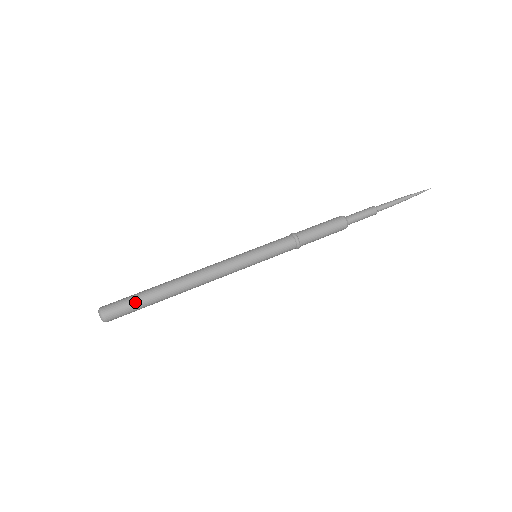
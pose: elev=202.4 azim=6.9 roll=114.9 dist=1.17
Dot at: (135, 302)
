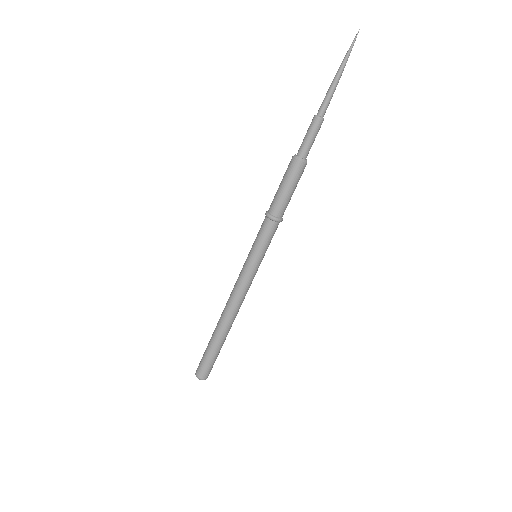
Dot at: (213, 358)
